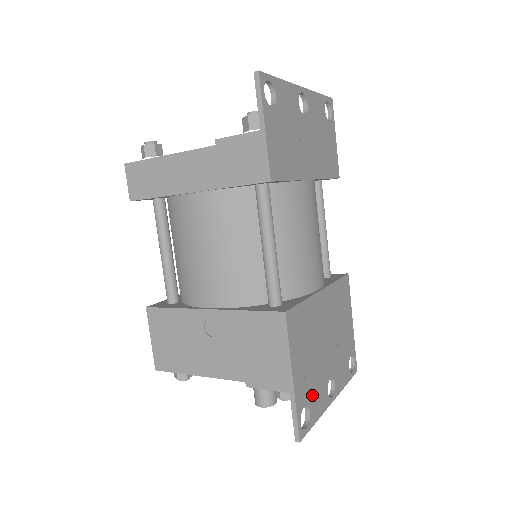
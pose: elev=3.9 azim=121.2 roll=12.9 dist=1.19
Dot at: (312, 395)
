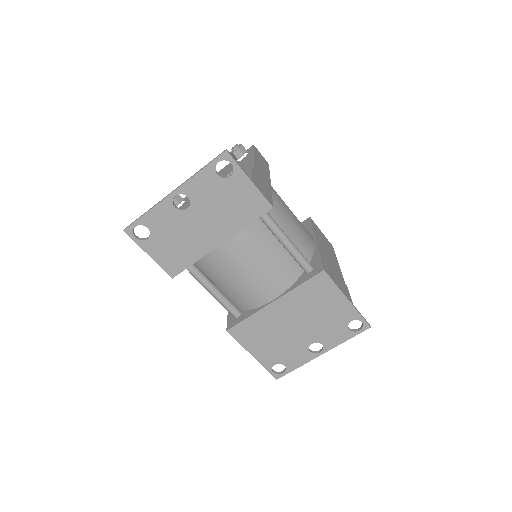
Dot at: (284, 358)
